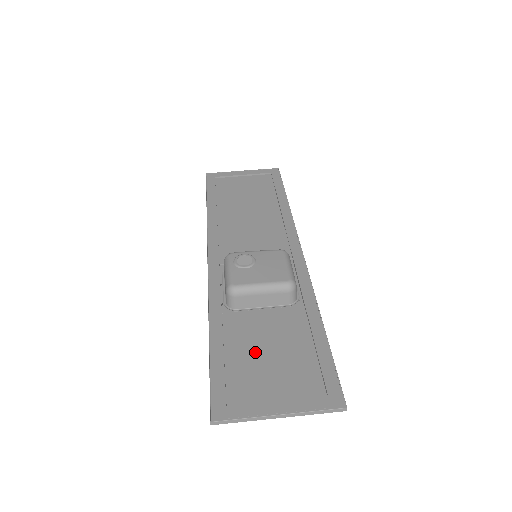
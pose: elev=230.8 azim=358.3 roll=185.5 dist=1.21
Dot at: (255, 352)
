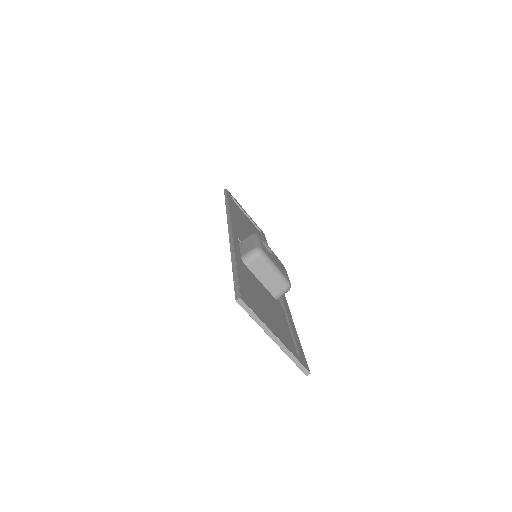
Dot at: (260, 296)
